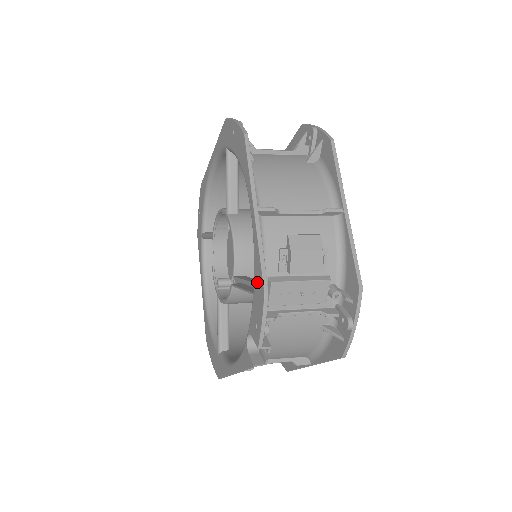
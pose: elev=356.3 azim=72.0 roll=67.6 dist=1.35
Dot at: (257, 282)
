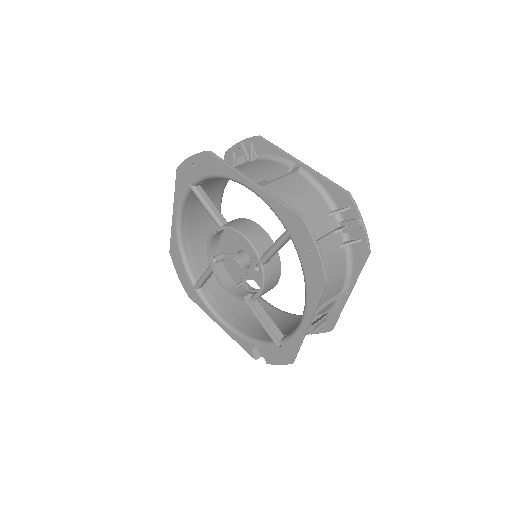
Dot at: (286, 351)
